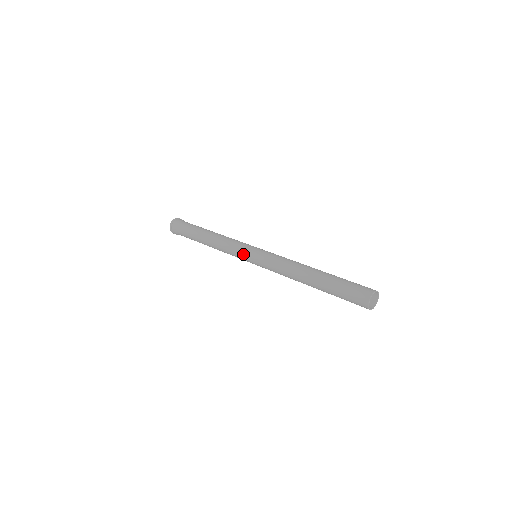
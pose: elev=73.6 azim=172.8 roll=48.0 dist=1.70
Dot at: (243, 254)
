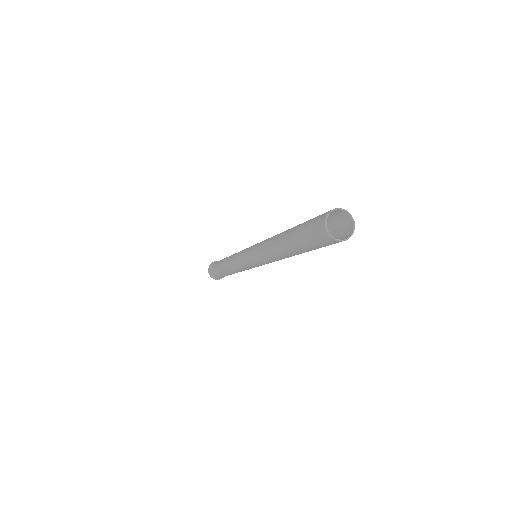
Dot at: occluded
